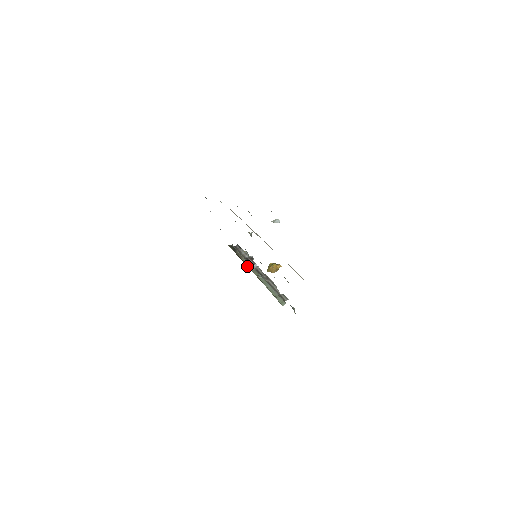
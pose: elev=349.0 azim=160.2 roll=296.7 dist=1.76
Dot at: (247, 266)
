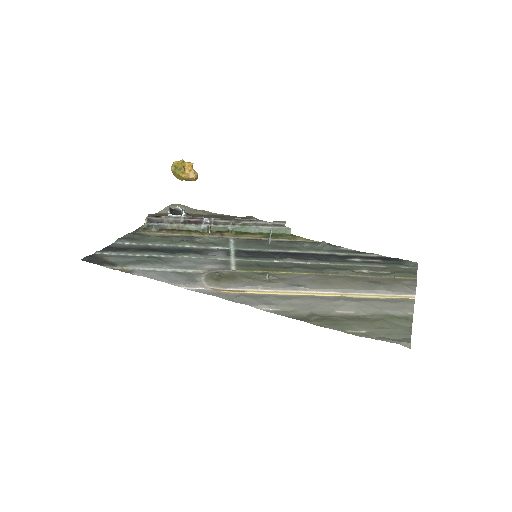
Dot at: (203, 232)
